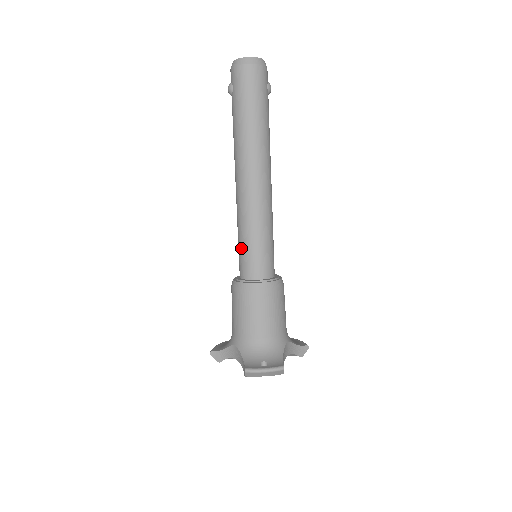
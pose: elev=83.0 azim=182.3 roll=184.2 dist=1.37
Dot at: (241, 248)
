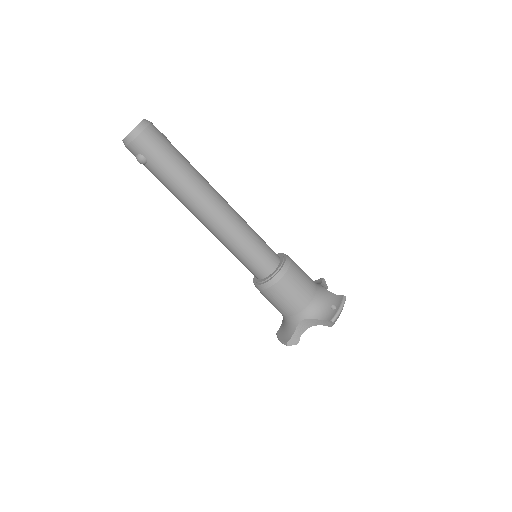
Dot at: (249, 259)
